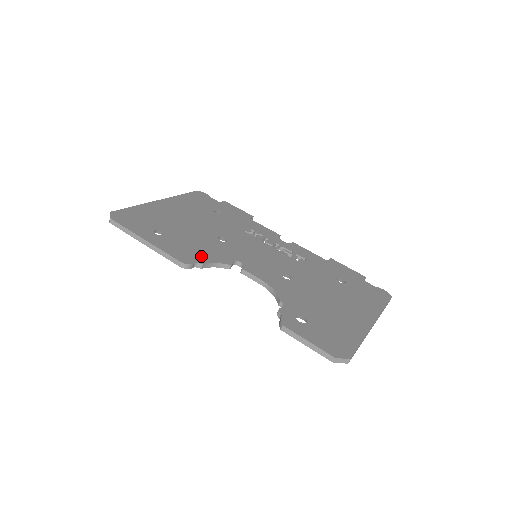
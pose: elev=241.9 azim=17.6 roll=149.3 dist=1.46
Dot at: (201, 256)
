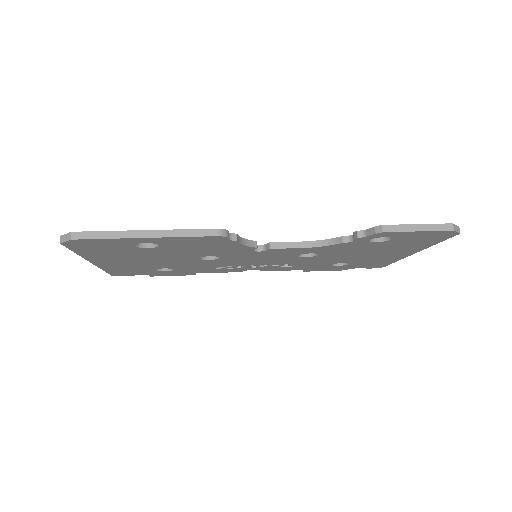
Dot at: occluded
